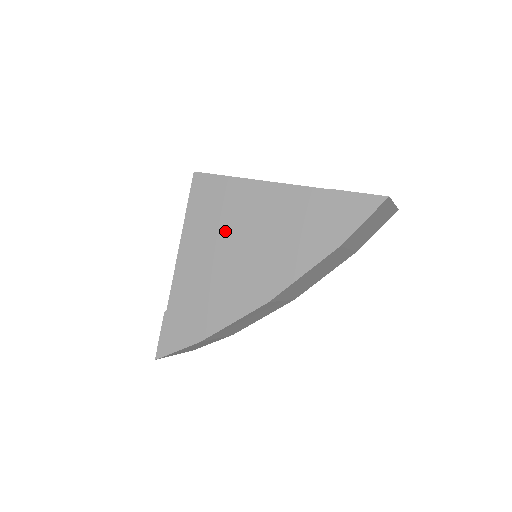
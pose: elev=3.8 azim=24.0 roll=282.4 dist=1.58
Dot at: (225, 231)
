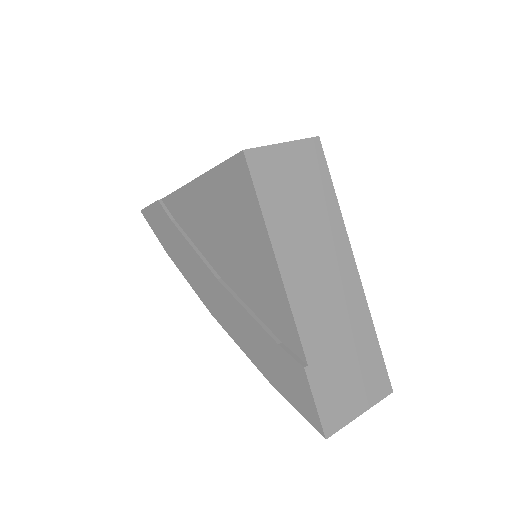
Dot at: (225, 236)
